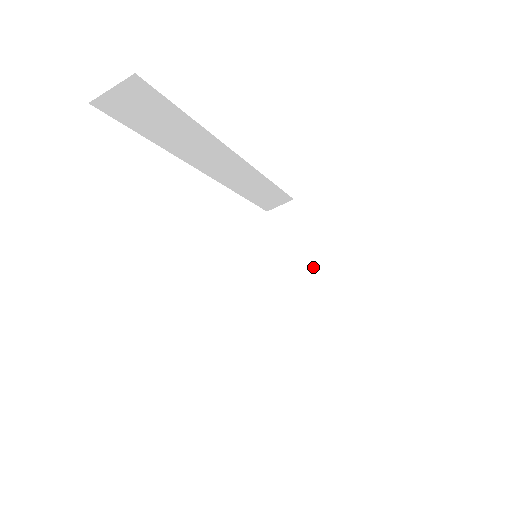
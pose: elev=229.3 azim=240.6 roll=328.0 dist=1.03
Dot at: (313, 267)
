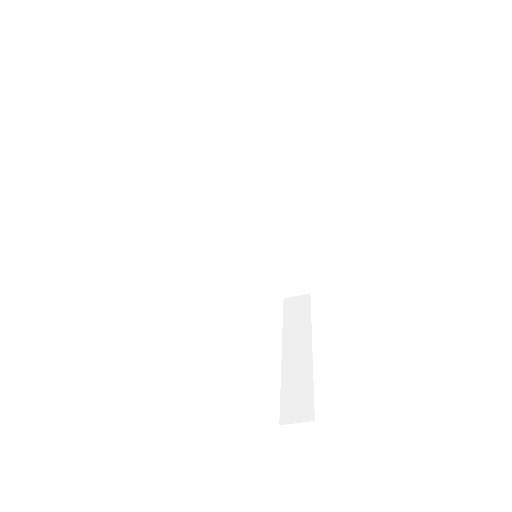
Dot at: (307, 345)
